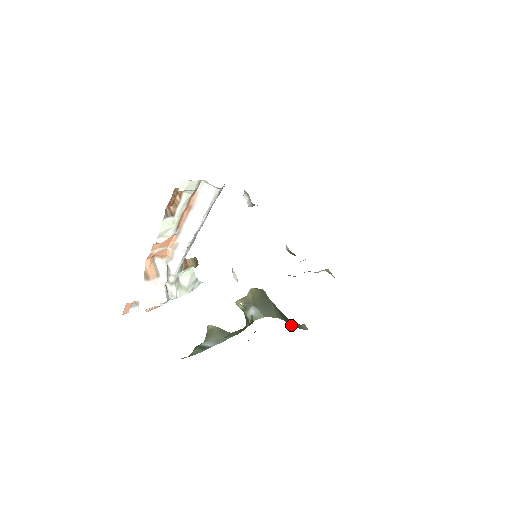
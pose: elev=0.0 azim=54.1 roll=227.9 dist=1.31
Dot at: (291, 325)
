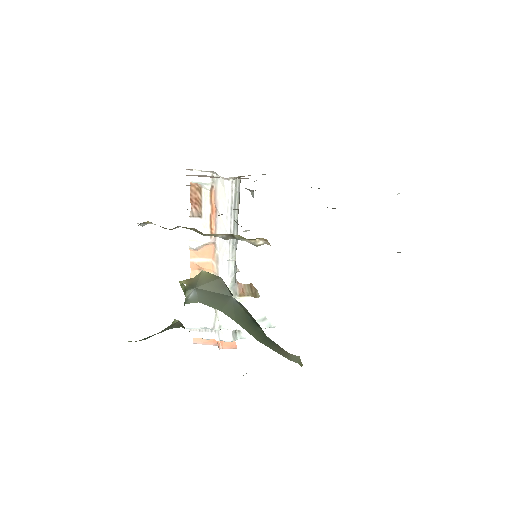
Dot at: (260, 340)
